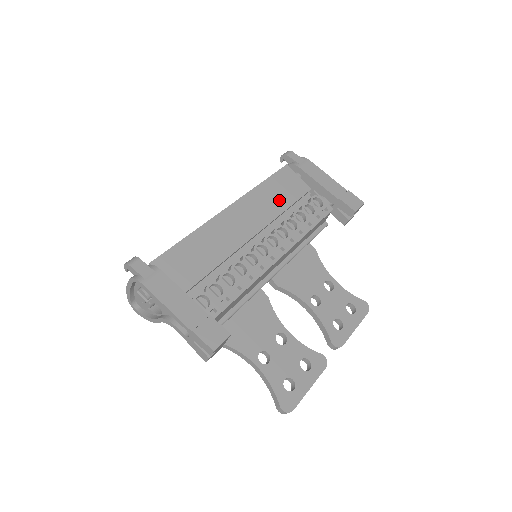
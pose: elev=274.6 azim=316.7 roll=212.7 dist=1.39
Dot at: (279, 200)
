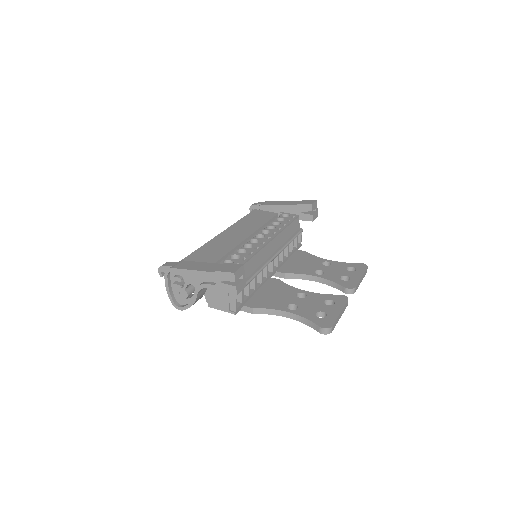
Dot at: (257, 222)
